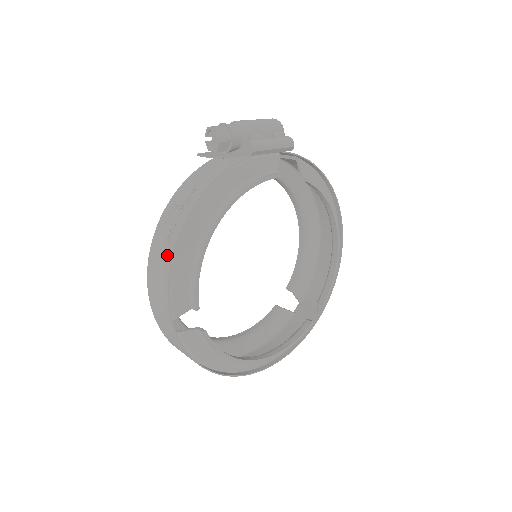
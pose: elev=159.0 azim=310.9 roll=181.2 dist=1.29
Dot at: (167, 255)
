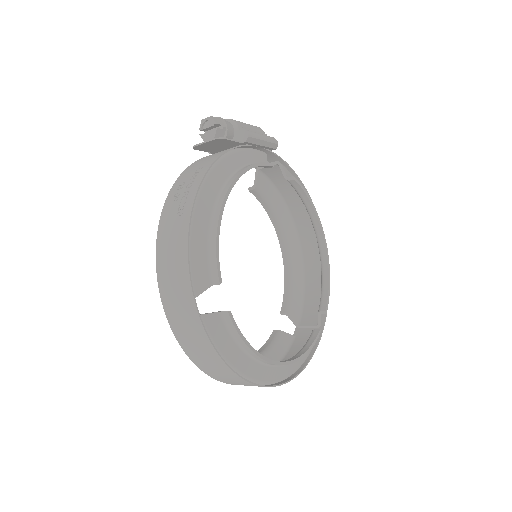
Dot at: (182, 225)
